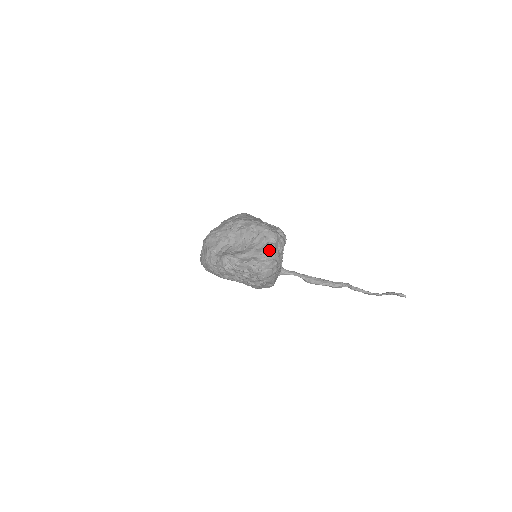
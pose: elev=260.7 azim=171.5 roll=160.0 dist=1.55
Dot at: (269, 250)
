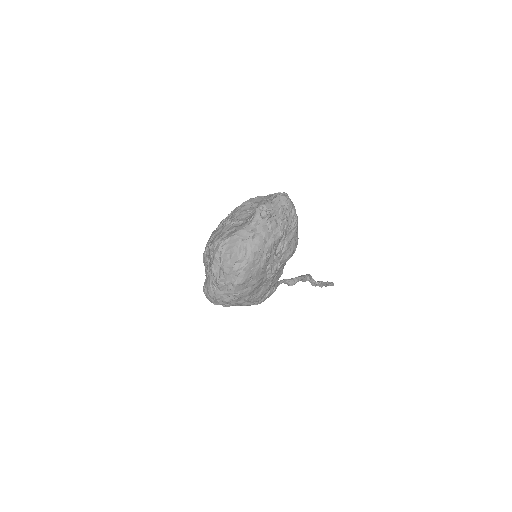
Dot at: occluded
